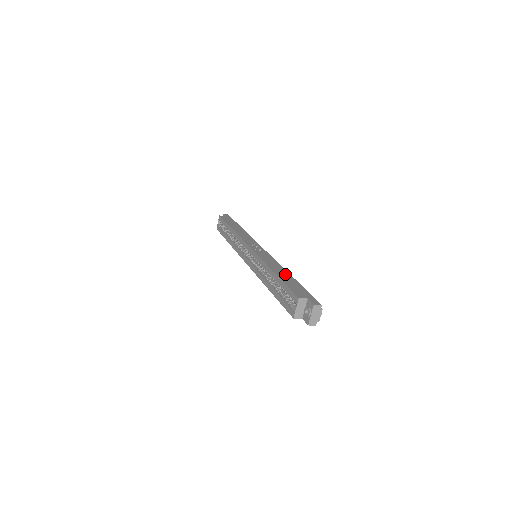
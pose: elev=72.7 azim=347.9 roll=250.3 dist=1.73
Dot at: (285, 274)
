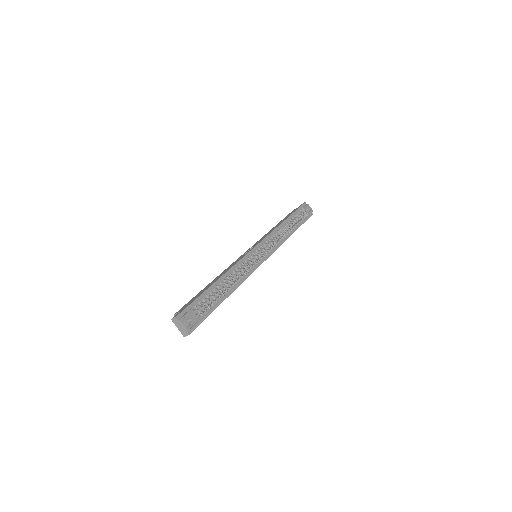
Dot at: (213, 282)
